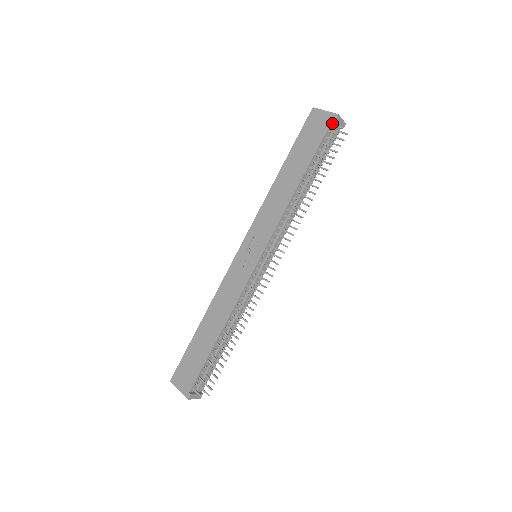
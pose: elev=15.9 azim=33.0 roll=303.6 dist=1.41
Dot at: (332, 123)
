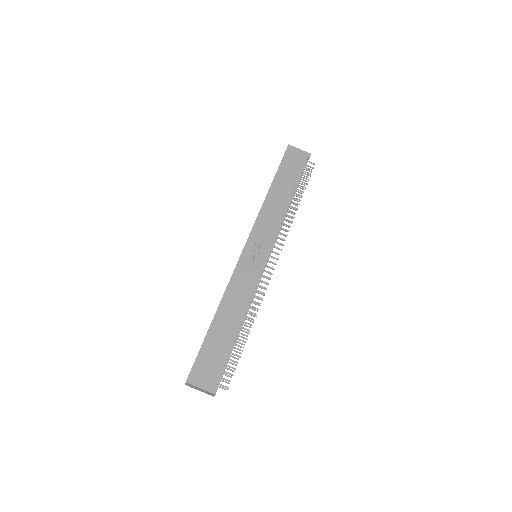
Dot at: (306, 159)
